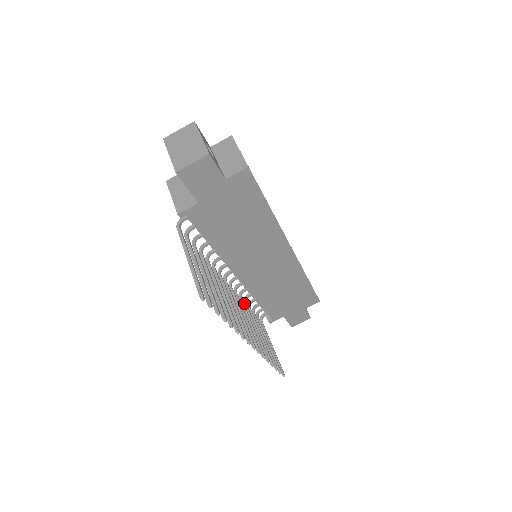
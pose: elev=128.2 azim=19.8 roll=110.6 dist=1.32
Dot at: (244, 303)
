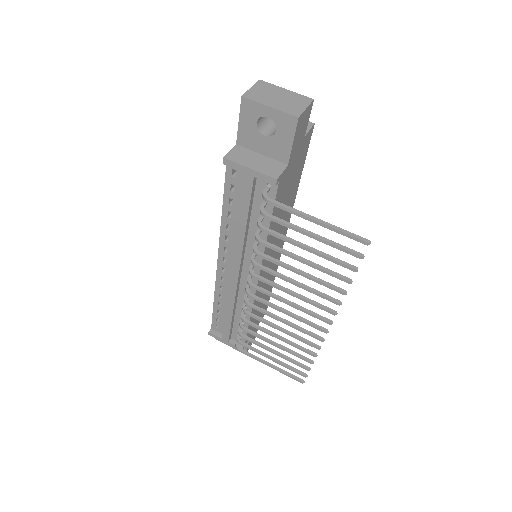
Dot at: (246, 320)
